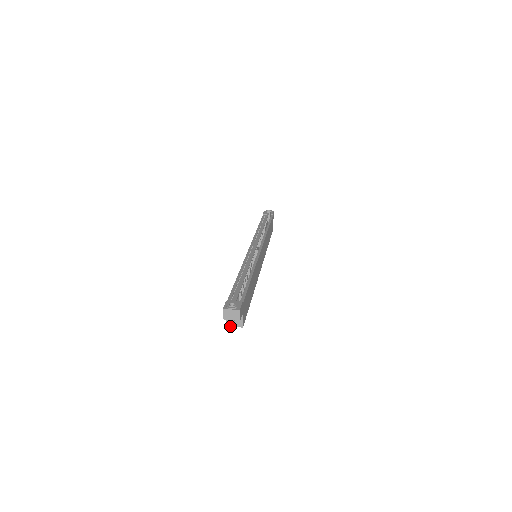
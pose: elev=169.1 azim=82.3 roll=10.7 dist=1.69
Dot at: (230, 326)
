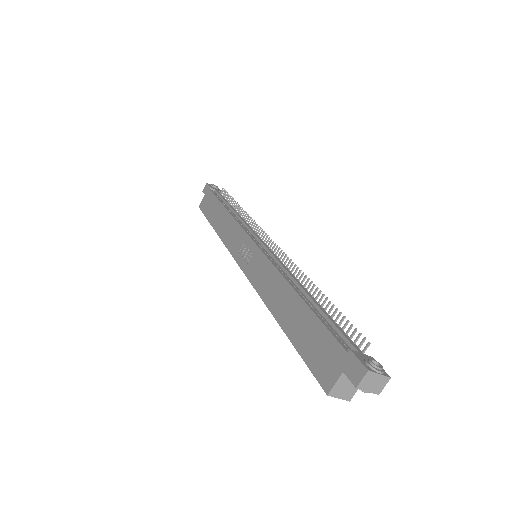
Dot at: (333, 395)
